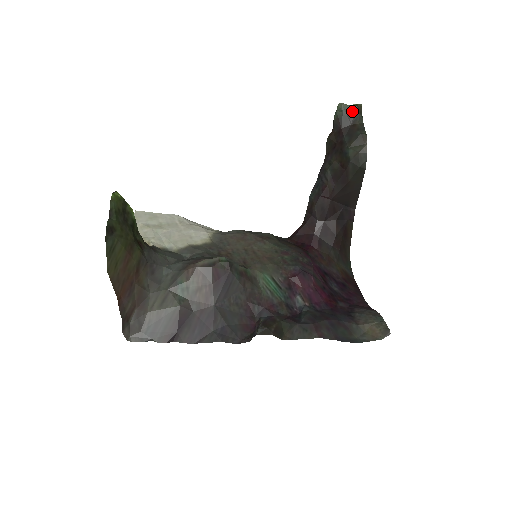
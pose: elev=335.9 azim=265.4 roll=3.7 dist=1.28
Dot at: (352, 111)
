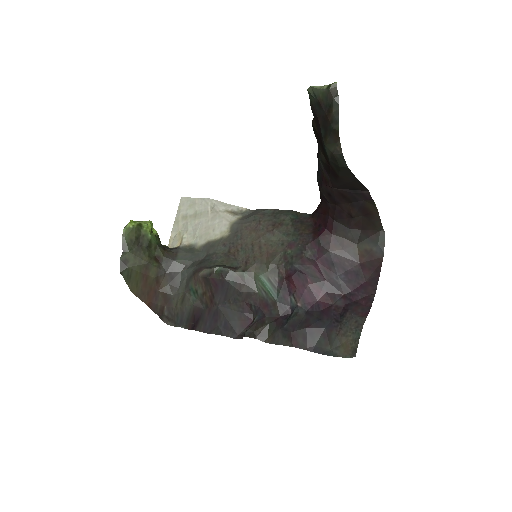
Dot at: (324, 96)
